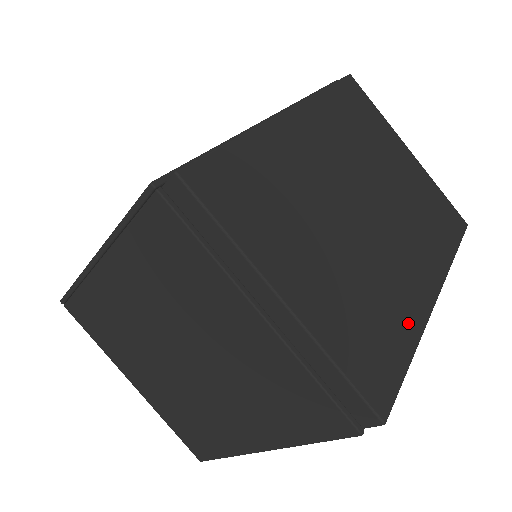
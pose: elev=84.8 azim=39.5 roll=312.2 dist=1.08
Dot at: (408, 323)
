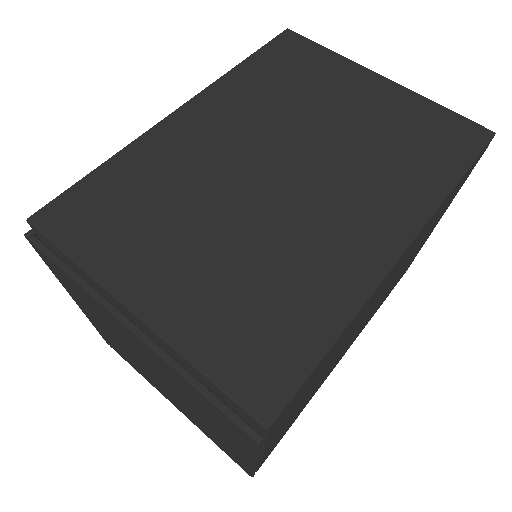
Dot at: (336, 295)
